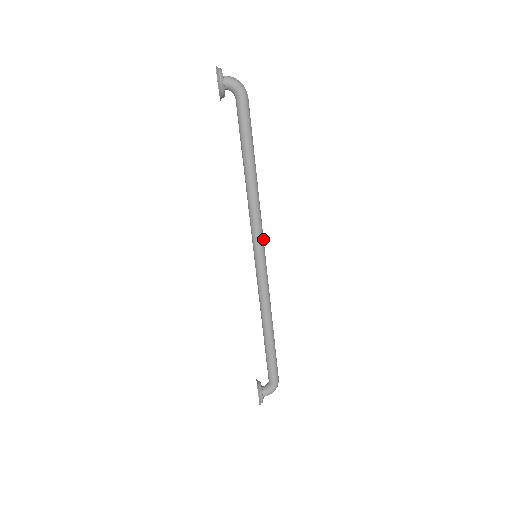
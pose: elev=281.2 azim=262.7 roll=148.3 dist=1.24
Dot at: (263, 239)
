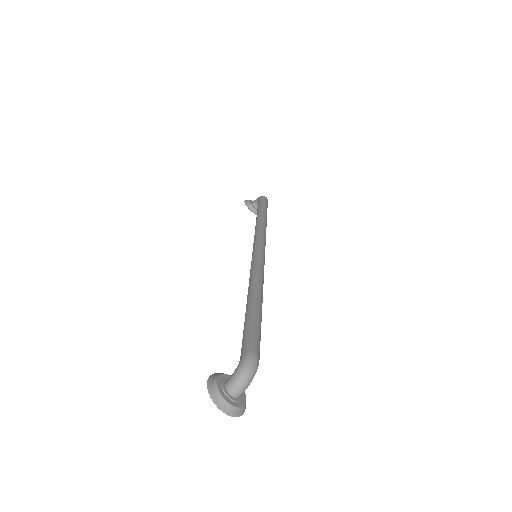
Dot at: (263, 259)
